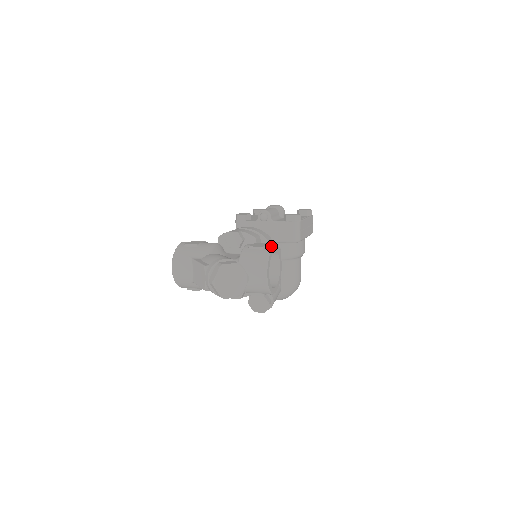
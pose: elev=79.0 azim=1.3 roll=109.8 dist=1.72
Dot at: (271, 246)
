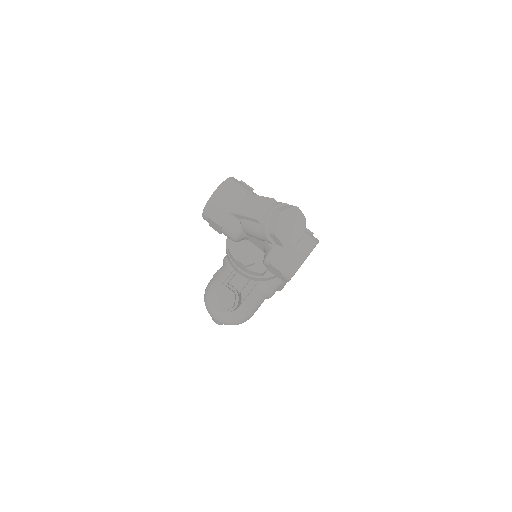
Dot at: occluded
